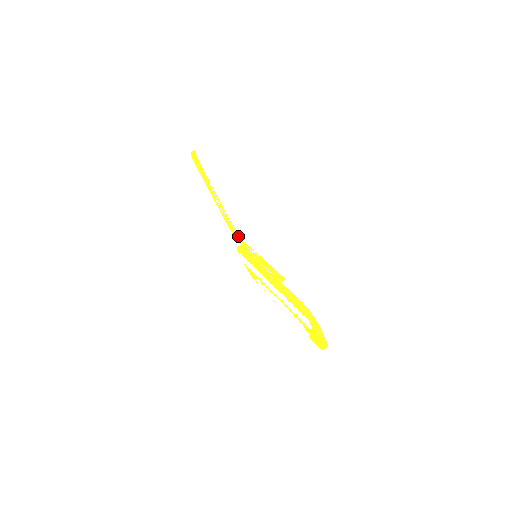
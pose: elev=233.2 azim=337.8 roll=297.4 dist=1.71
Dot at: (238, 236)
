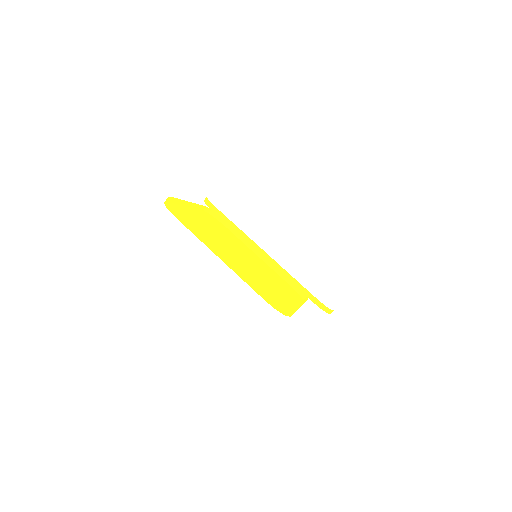
Dot at: occluded
